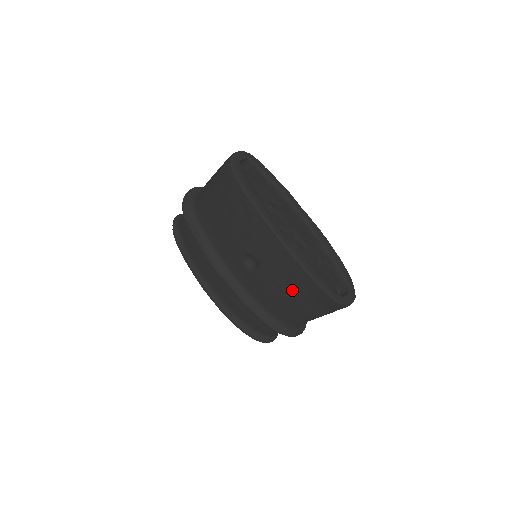
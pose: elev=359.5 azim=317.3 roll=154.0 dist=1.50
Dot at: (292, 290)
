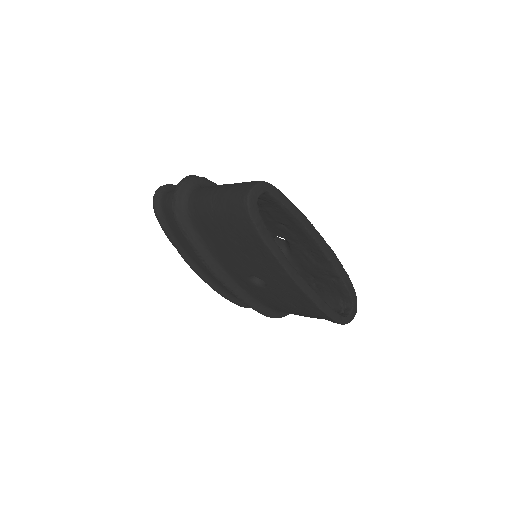
Dot at: (298, 308)
